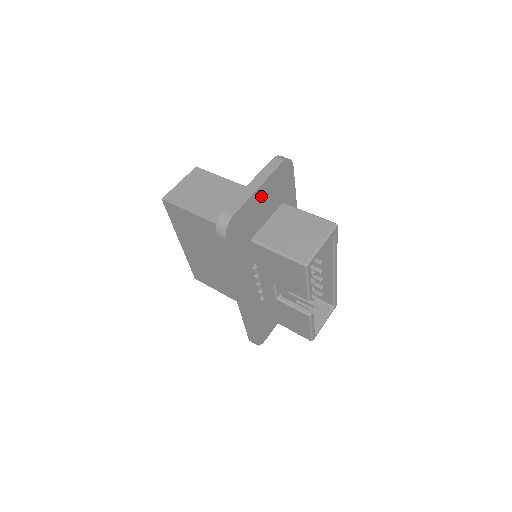
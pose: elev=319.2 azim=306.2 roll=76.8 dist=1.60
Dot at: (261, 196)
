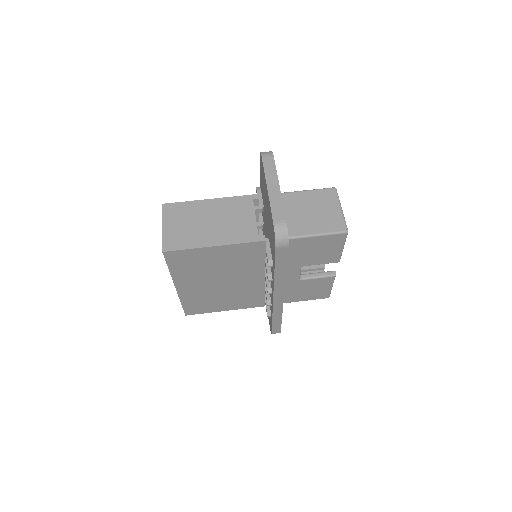
Dot at: occluded
